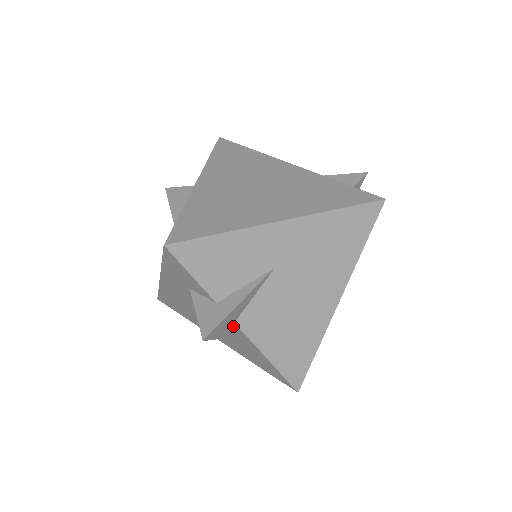
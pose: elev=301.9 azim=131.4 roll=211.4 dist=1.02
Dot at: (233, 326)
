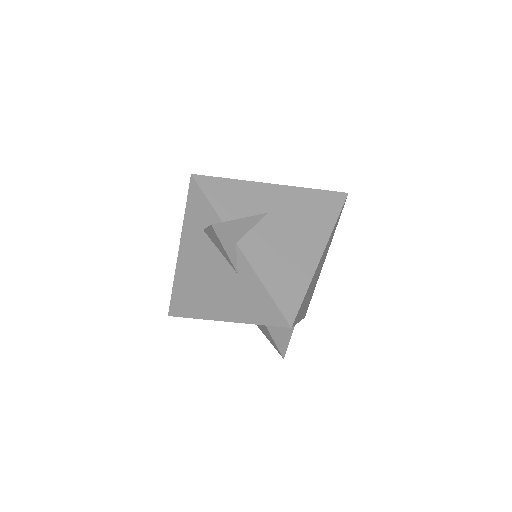
Dot at: (235, 248)
